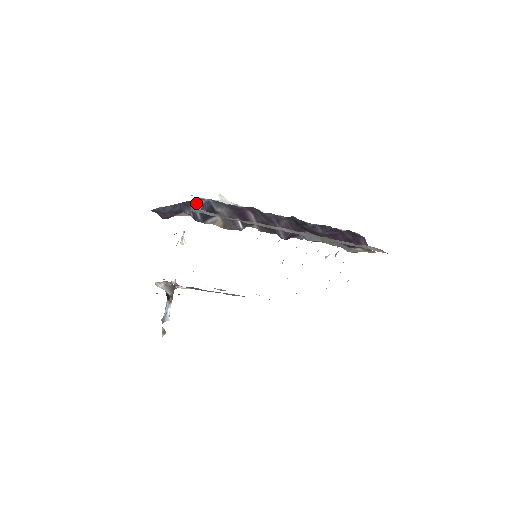
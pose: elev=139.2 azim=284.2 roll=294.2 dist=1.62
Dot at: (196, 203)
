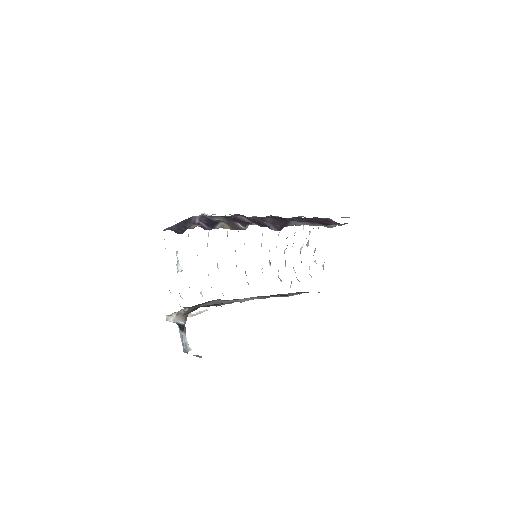
Dot at: (193, 219)
